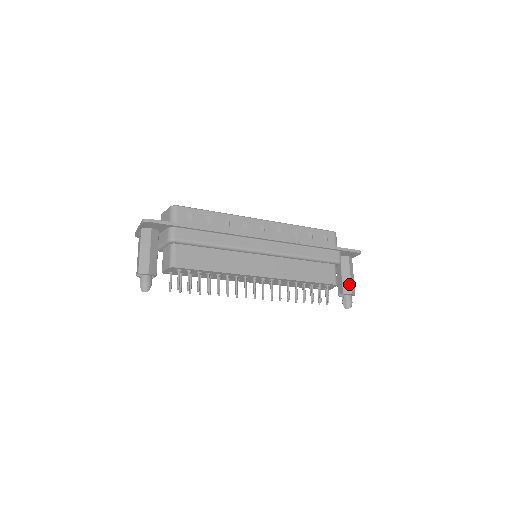
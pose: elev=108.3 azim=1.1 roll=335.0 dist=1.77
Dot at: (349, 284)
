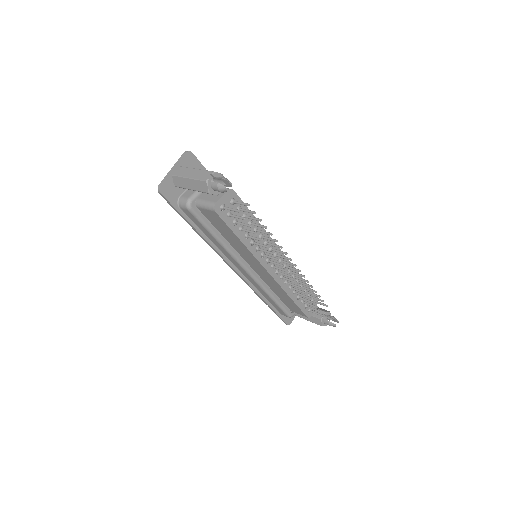
Dot at: (321, 308)
